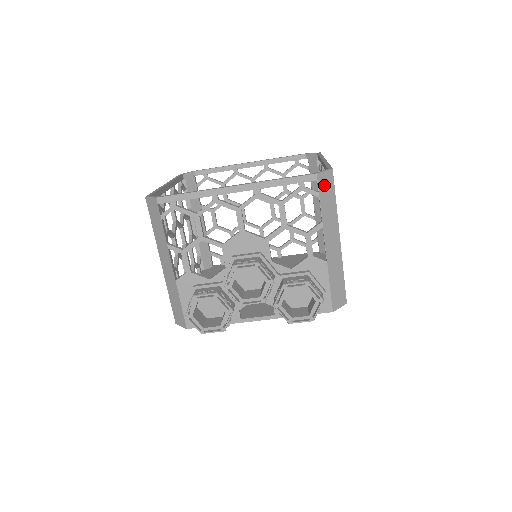
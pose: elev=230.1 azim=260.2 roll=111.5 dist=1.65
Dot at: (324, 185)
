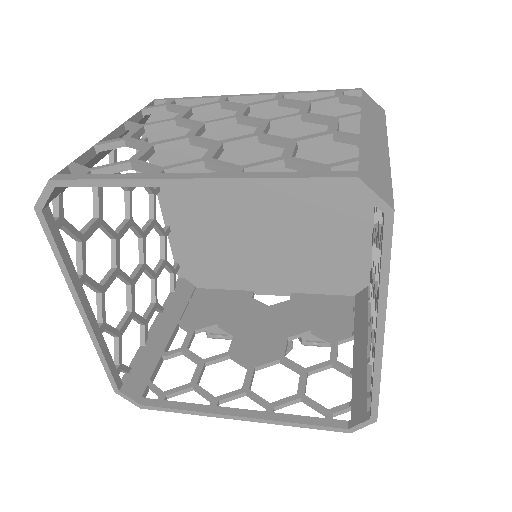
Dot at: occluded
